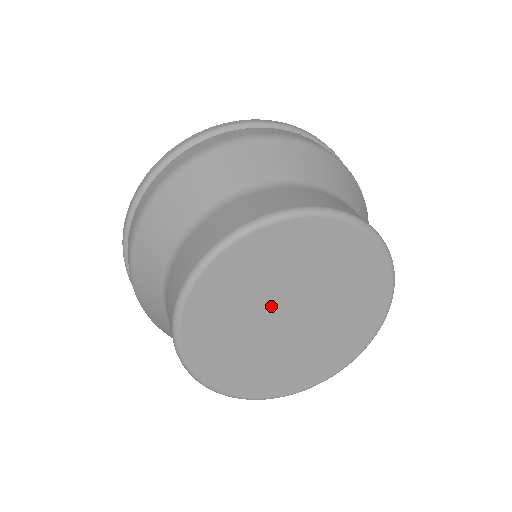
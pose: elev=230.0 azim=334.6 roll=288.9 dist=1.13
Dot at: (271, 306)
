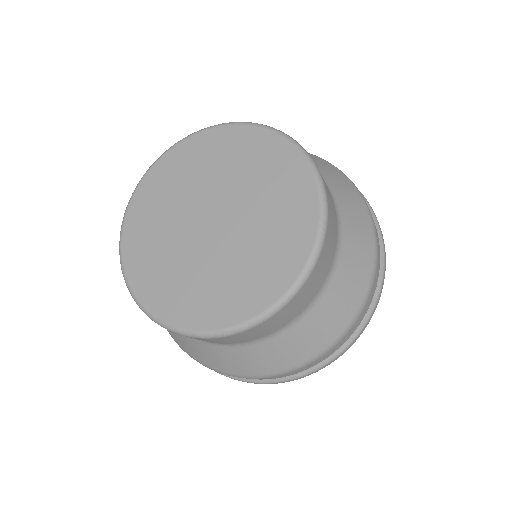
Dot at: (202, 199)
